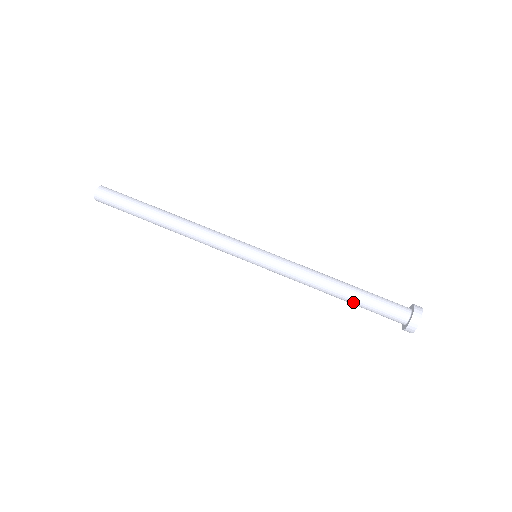
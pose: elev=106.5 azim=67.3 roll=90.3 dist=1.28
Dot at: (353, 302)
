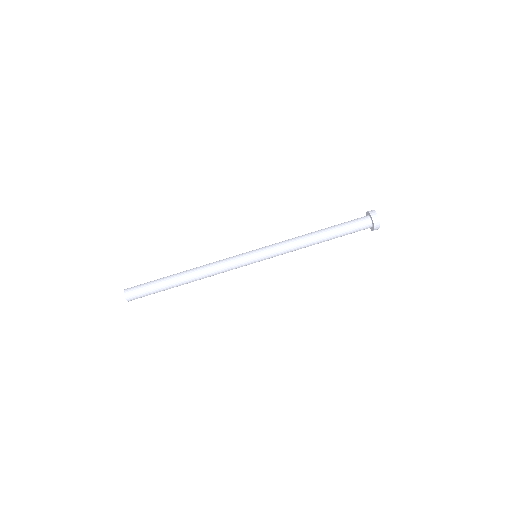
Dot at: (333, 235)
